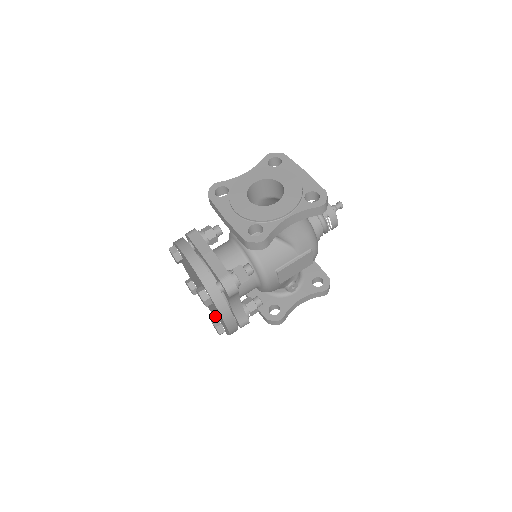
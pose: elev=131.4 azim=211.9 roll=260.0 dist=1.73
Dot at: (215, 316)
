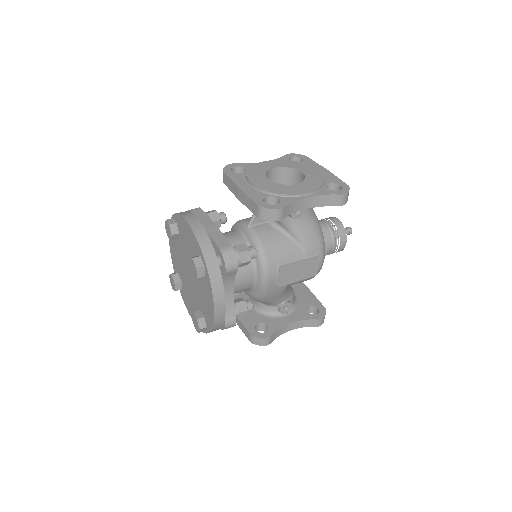
Dot at: occluded
